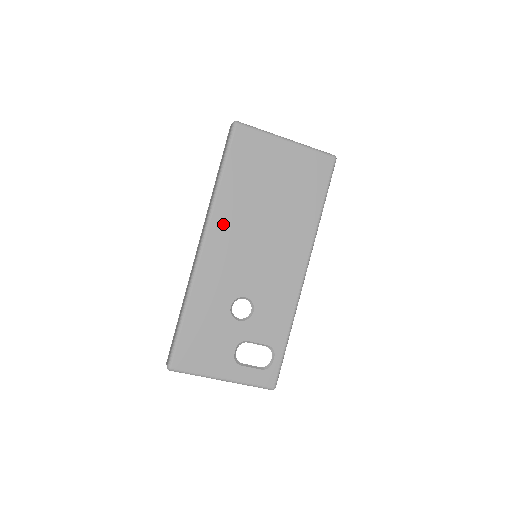
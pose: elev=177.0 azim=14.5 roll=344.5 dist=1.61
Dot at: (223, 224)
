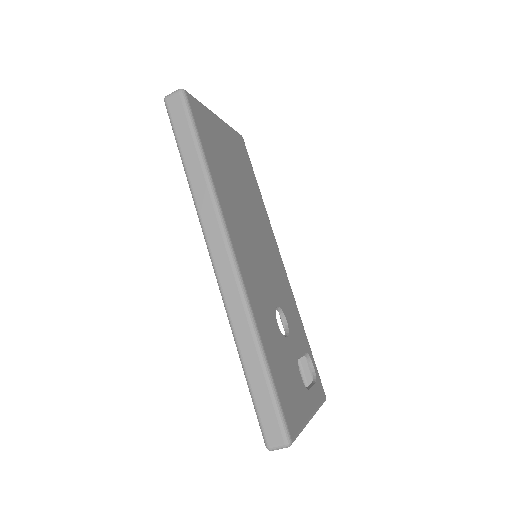
Dot at: (232, 222)
